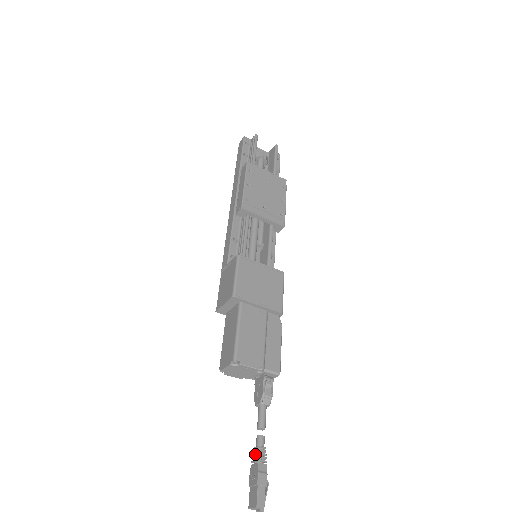
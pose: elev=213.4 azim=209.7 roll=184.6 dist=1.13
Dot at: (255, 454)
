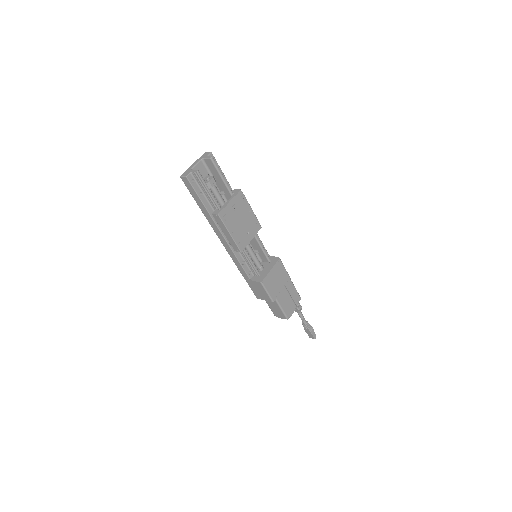
Dot at: (305, 326)
